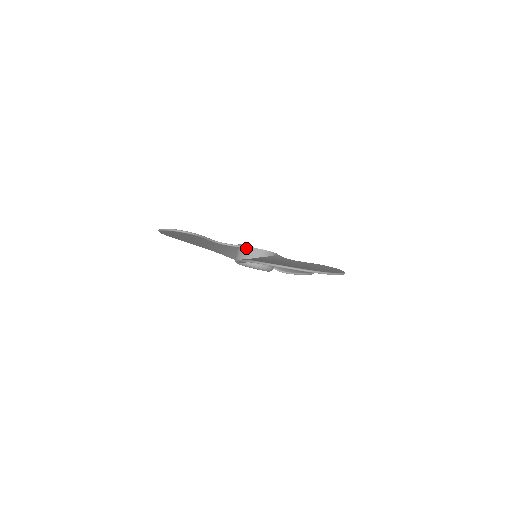
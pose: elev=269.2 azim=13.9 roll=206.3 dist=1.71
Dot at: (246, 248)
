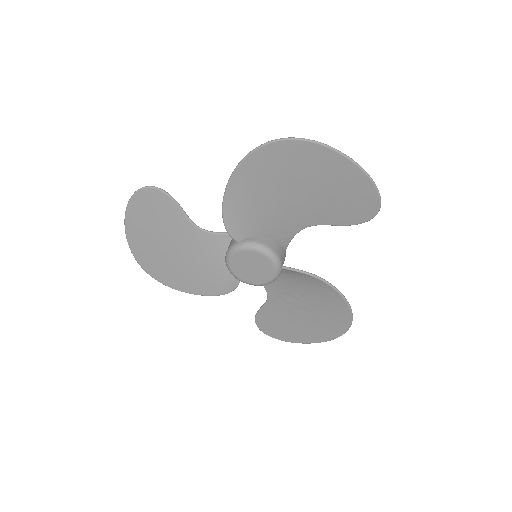
Dot at: occluded
